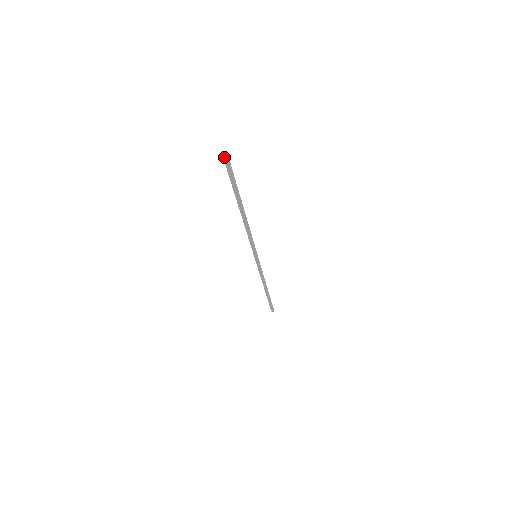
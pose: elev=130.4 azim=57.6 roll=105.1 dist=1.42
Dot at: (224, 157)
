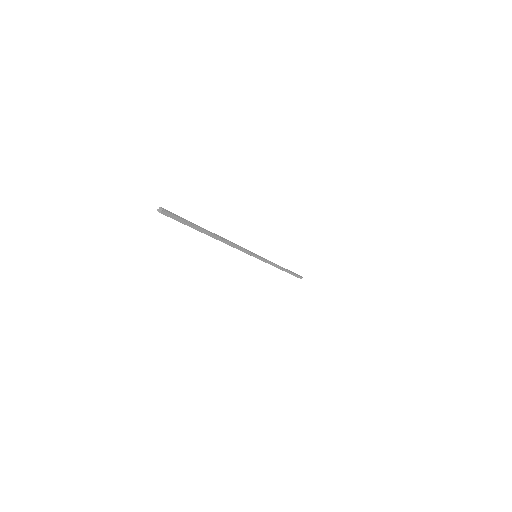
Dot at: (162, 213)
